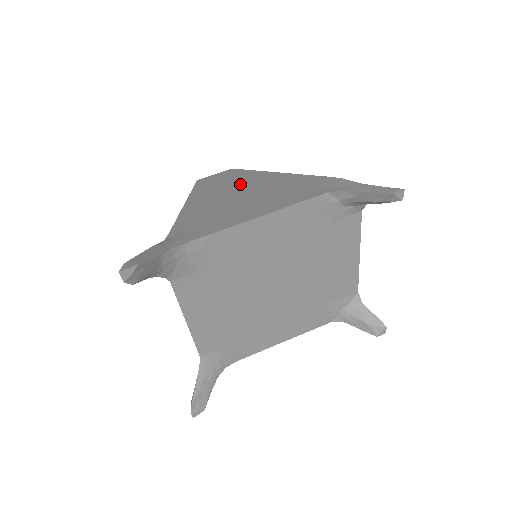
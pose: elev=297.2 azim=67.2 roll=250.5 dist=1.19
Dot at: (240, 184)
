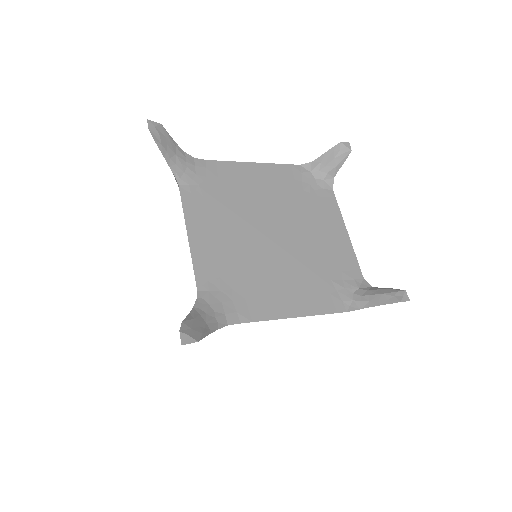
Dot at: occluded
